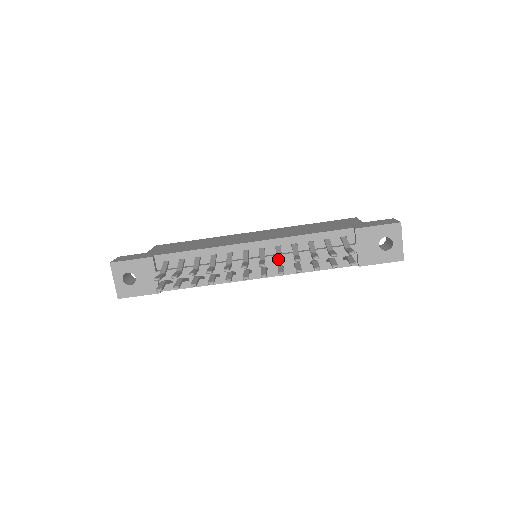
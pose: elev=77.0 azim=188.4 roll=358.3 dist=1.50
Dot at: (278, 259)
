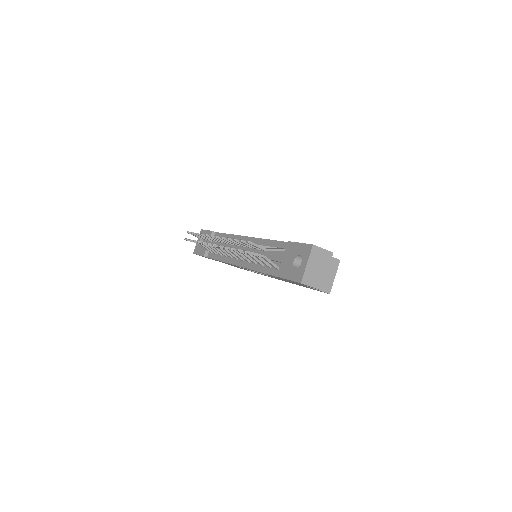
Dot at: occluded
